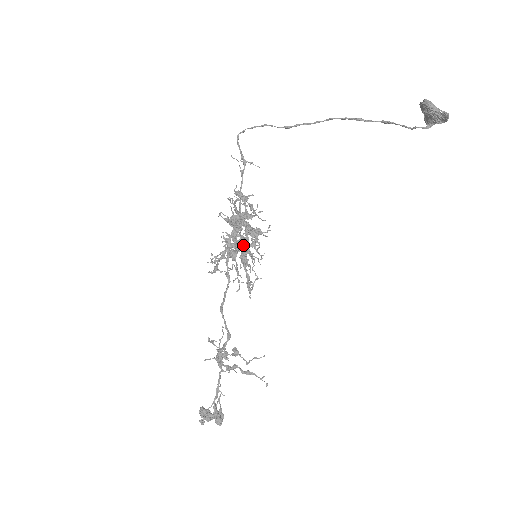
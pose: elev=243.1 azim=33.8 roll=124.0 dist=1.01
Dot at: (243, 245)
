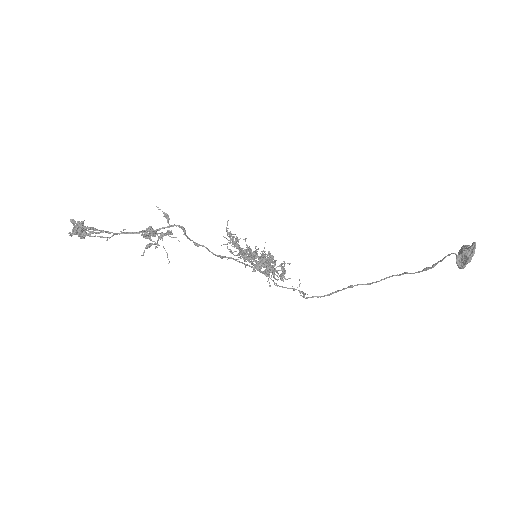
Dot at: (256, 254)
